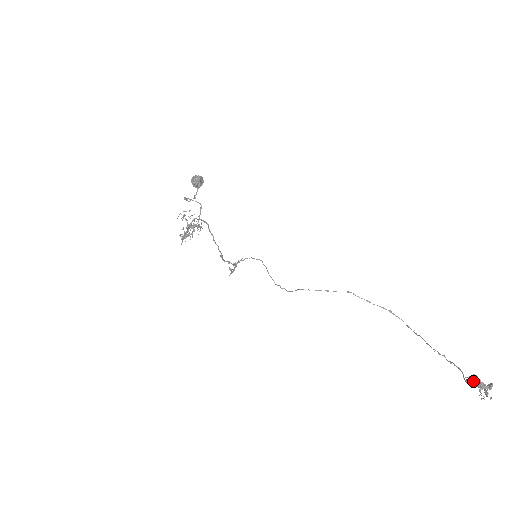
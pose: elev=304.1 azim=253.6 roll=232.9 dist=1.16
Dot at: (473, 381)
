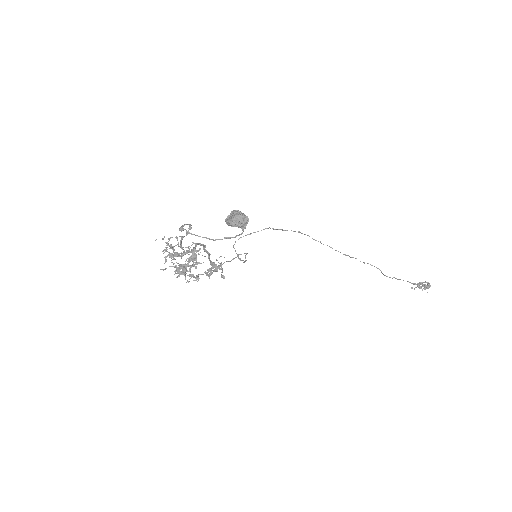
Dot at: occluded
